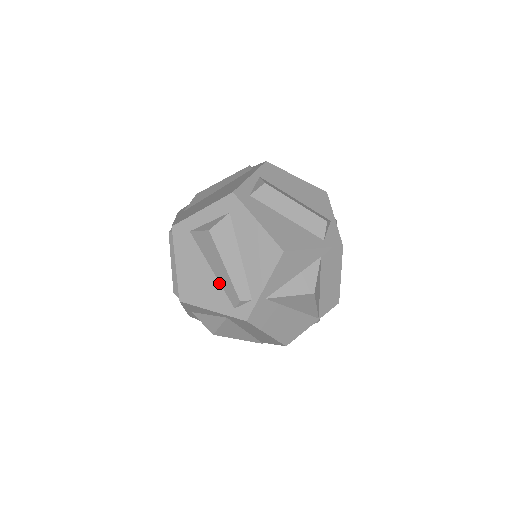
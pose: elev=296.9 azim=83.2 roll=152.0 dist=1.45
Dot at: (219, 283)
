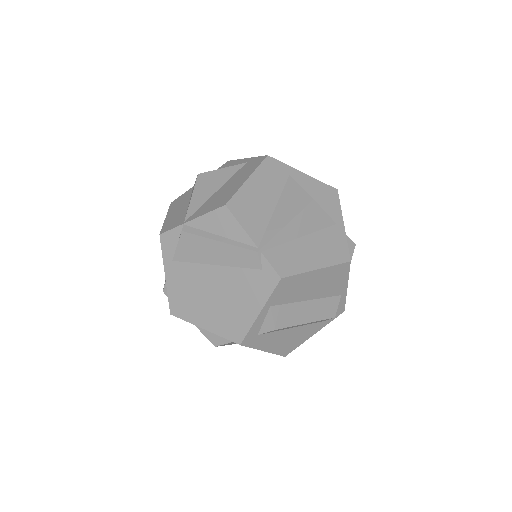
Dot at: occluded
